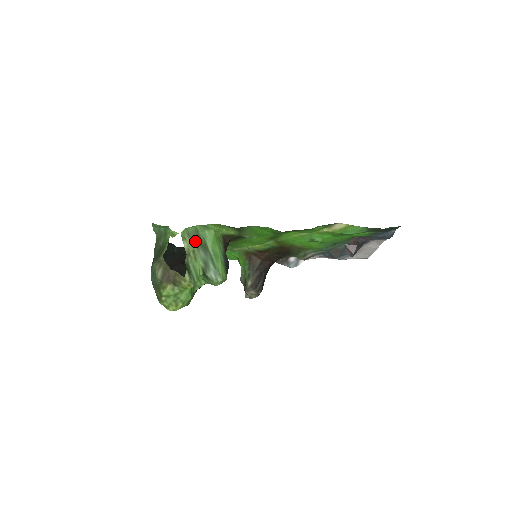
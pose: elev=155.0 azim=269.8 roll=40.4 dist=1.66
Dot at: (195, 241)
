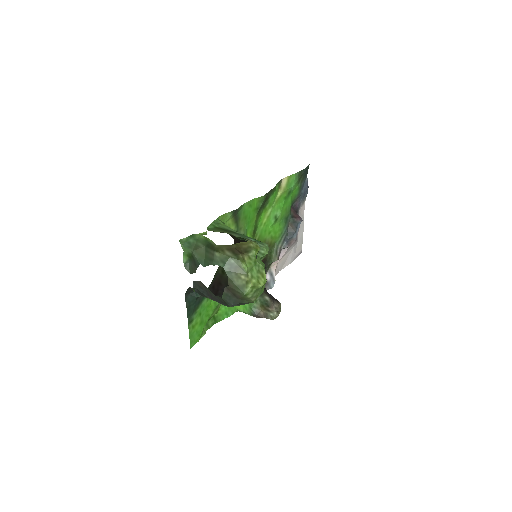
Dot at: (222, 231)
